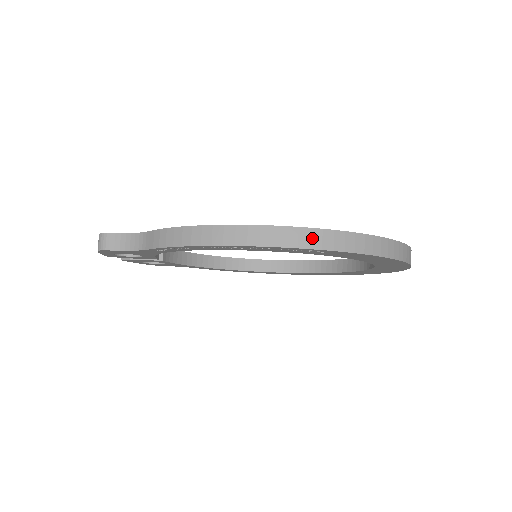
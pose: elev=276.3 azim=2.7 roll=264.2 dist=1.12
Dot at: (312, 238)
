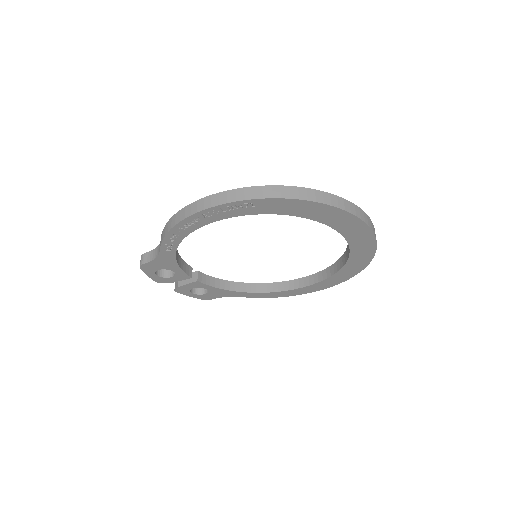
Dot at: (237, 195)
